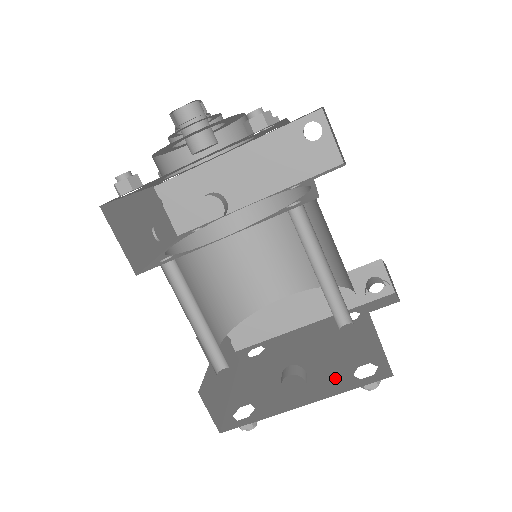
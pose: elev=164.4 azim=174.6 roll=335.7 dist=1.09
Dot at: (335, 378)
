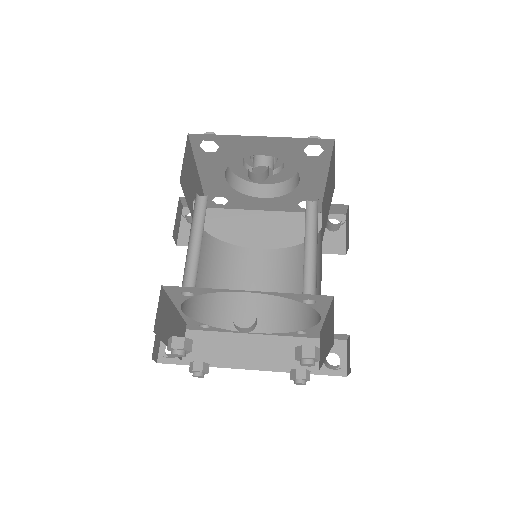
Dot at: occluded
